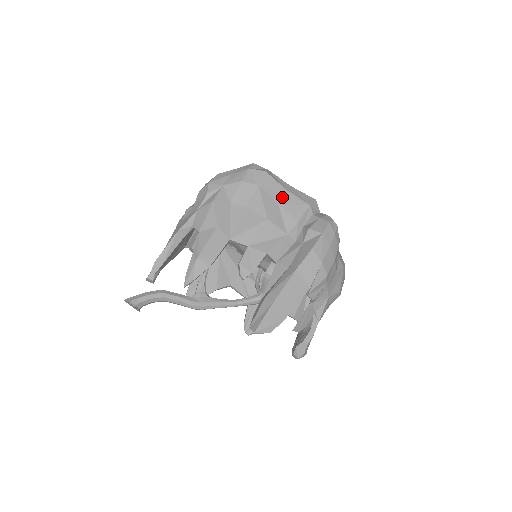
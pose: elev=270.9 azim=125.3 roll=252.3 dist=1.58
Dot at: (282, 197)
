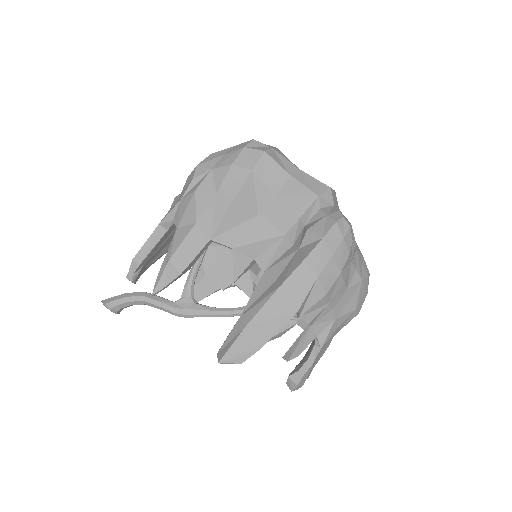
Dot at: (283, 185)
